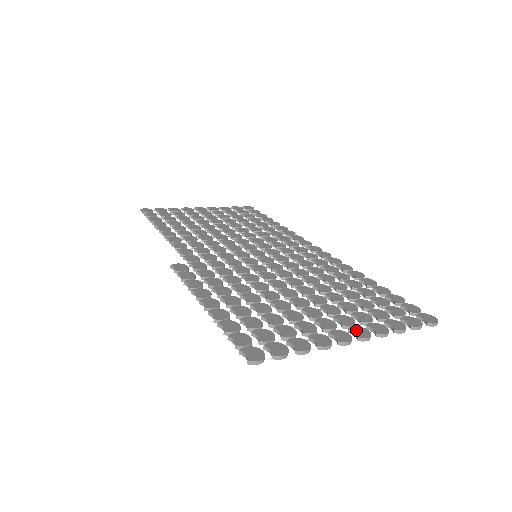
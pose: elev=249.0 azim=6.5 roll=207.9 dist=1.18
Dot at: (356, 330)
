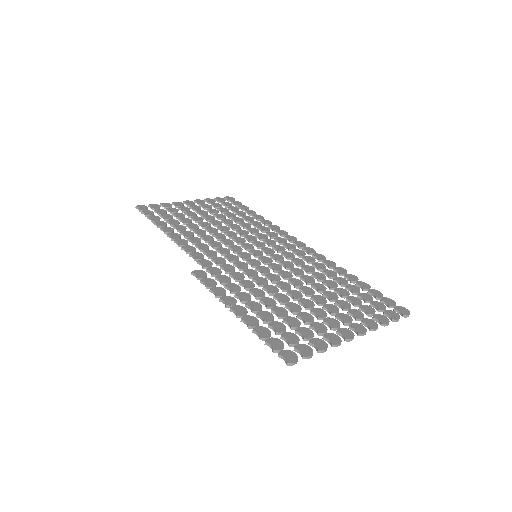
Dot at: (355, 327)
